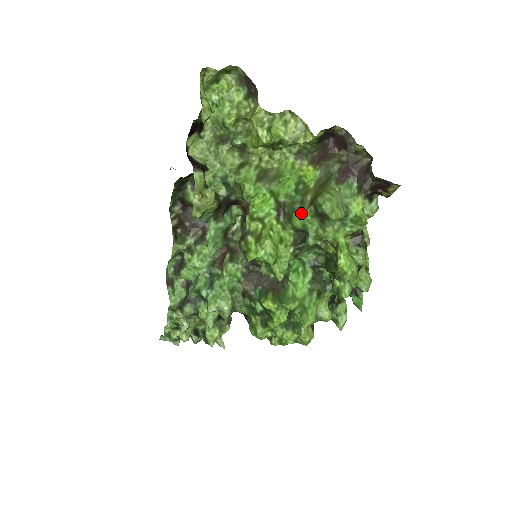
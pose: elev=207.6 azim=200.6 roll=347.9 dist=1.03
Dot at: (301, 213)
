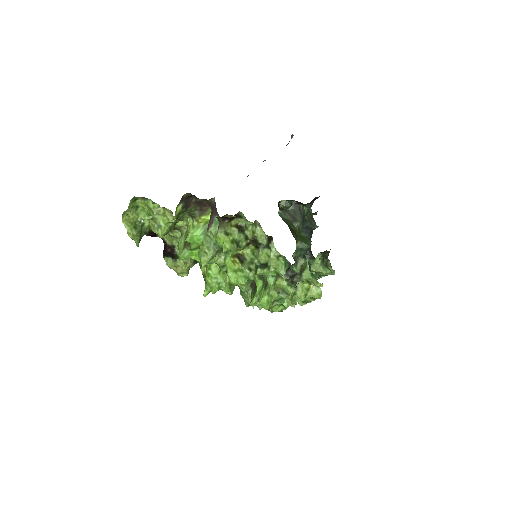
Dot at: occluded
